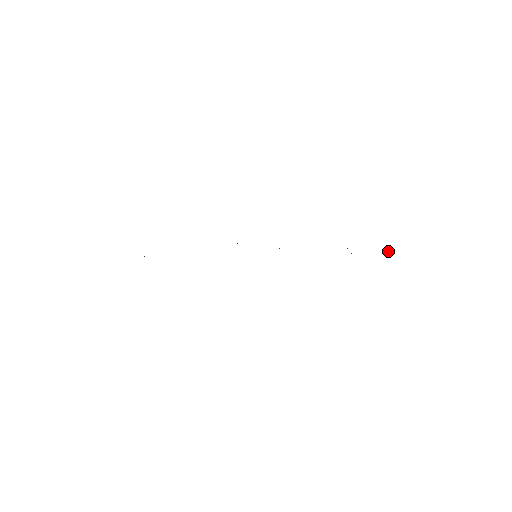
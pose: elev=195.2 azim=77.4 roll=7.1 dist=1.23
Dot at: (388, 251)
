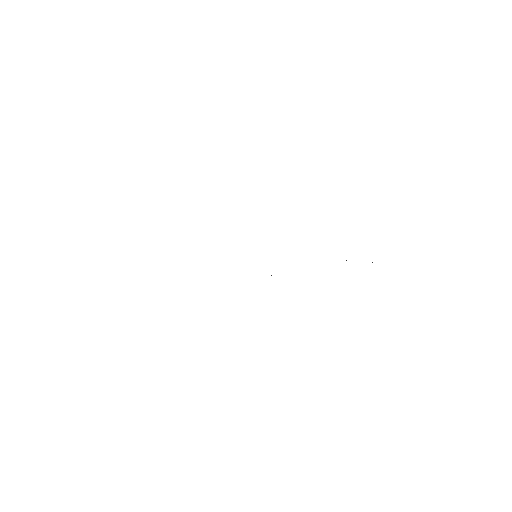
Dot at: occluded
